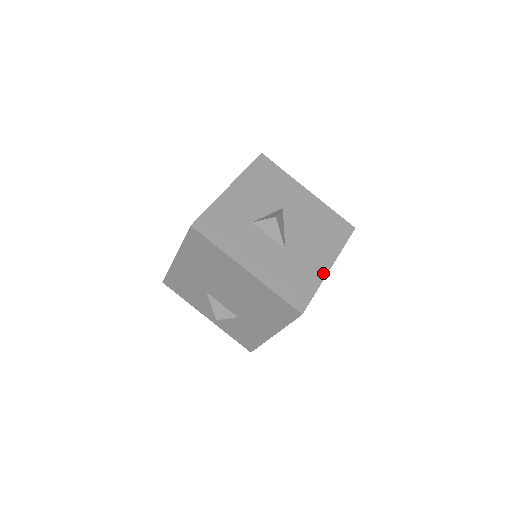
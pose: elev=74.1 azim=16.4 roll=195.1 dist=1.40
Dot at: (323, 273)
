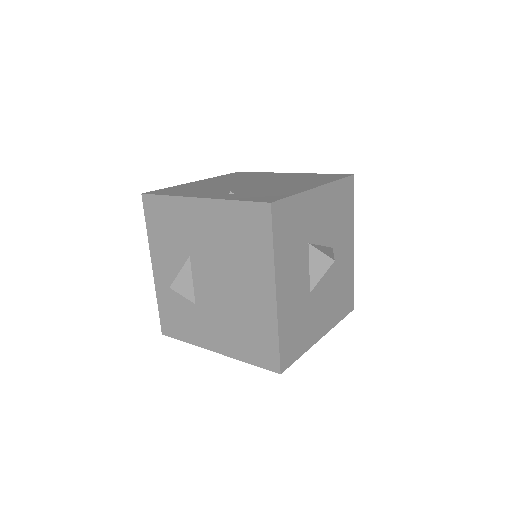
Dot at: (315, 339)
